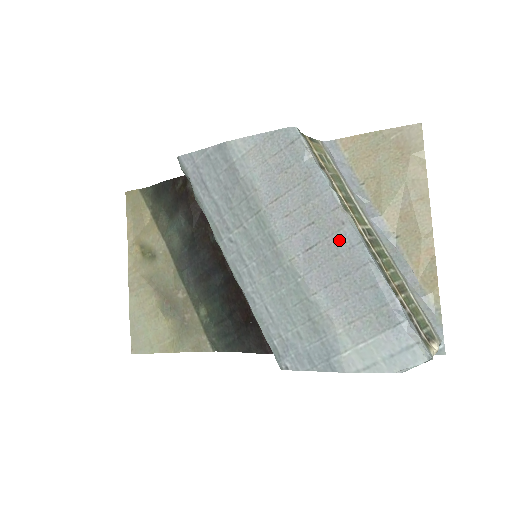
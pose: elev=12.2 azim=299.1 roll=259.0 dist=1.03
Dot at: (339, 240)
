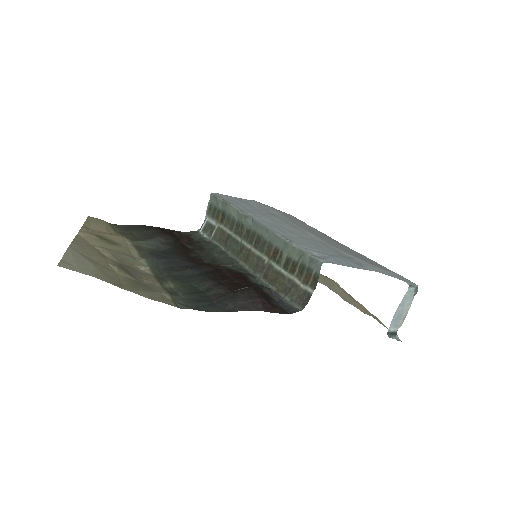
Dot at: (340, 244)
